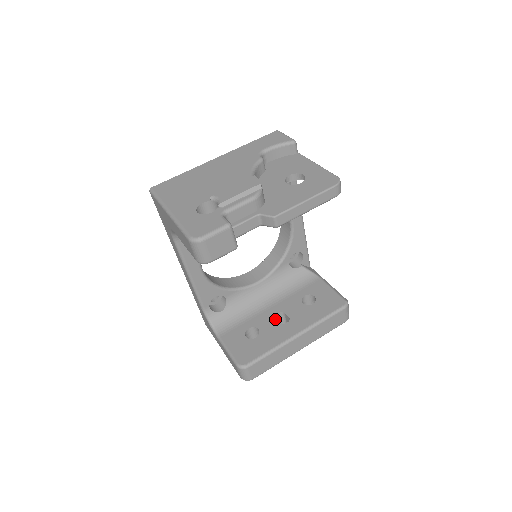
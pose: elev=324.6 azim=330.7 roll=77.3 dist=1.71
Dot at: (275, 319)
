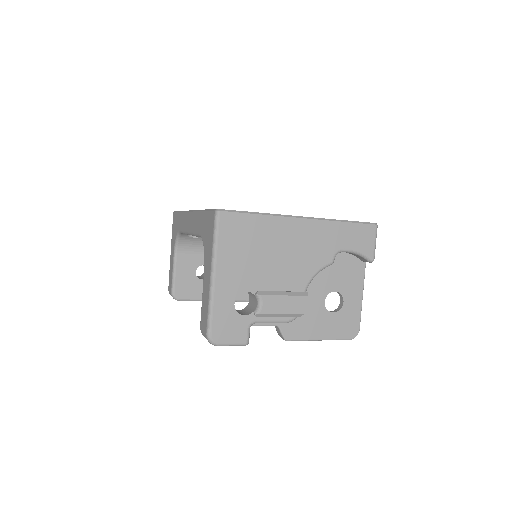
Dot at: occluded
